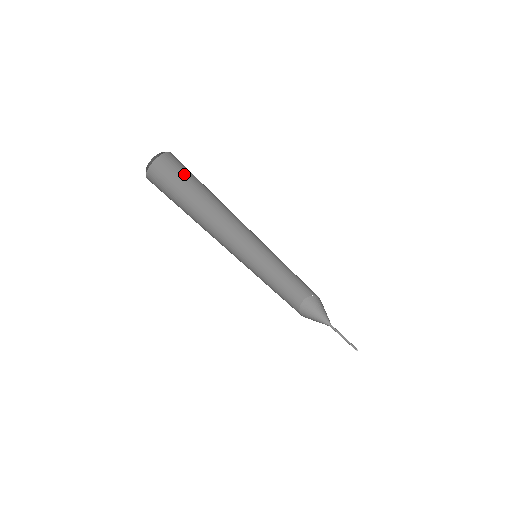
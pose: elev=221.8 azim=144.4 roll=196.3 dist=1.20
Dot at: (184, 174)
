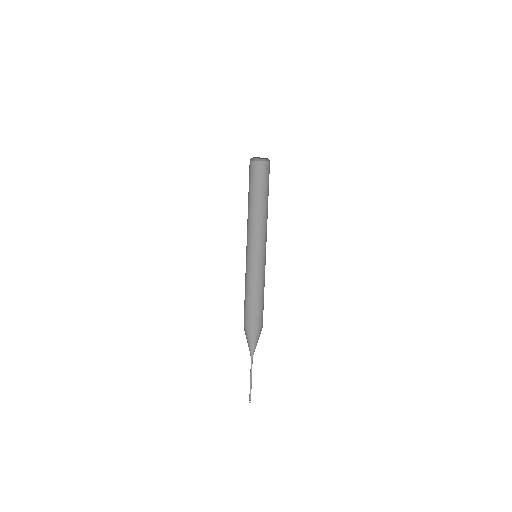
Dot at: (260, 180)
